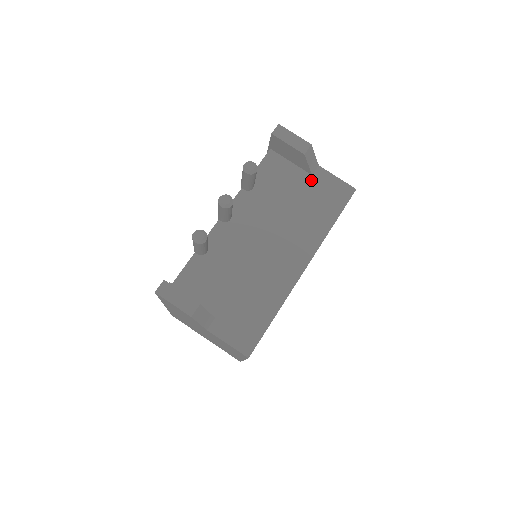
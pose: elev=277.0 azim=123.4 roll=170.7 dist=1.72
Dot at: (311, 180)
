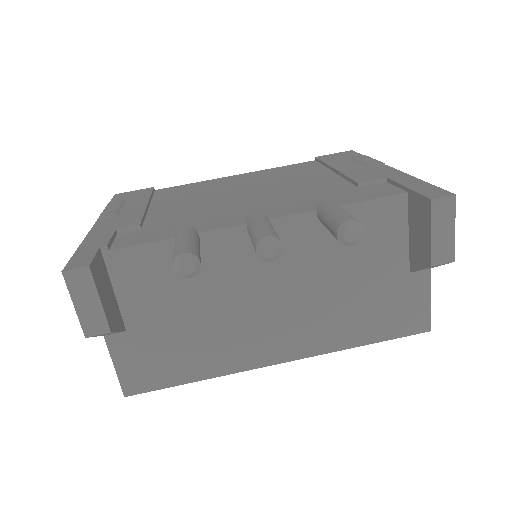
Dot at: (402, 277)
